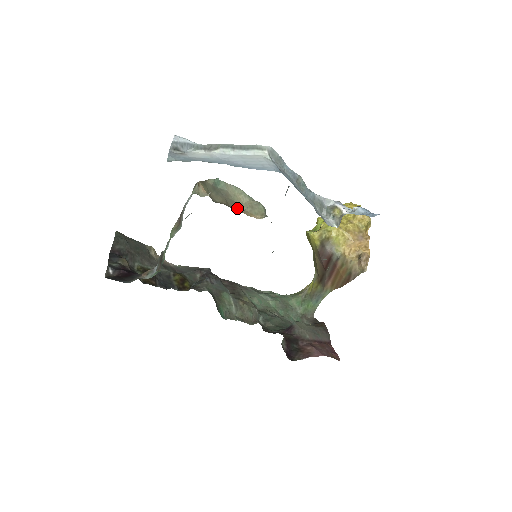
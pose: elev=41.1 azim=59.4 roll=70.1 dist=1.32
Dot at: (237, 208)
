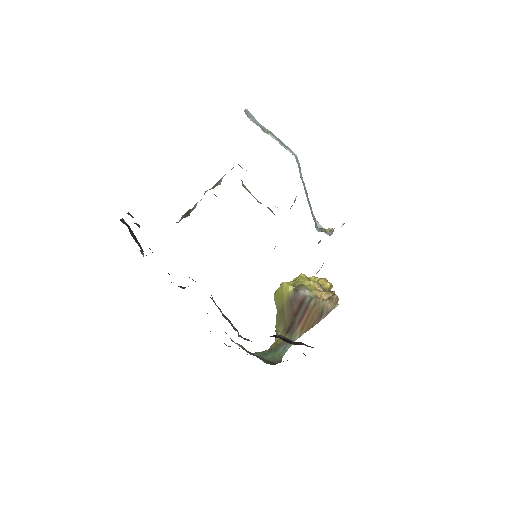
Dot at: occluded
